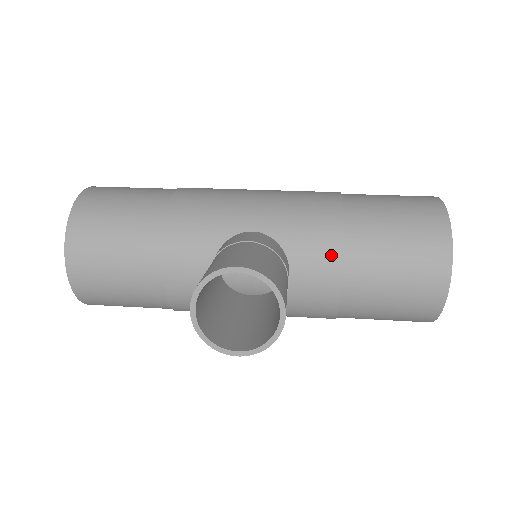
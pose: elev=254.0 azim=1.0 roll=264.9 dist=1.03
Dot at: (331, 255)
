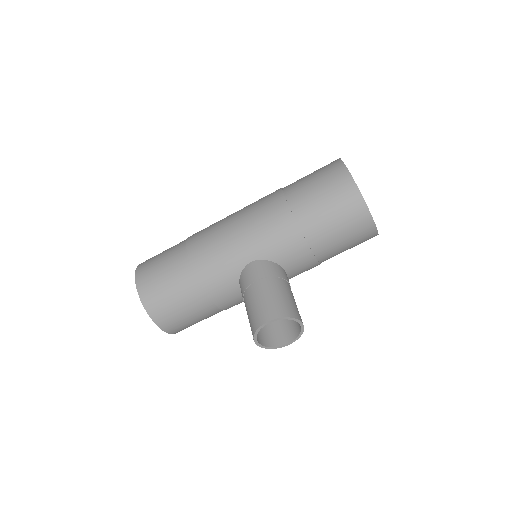
Dot at: (302, 250)
